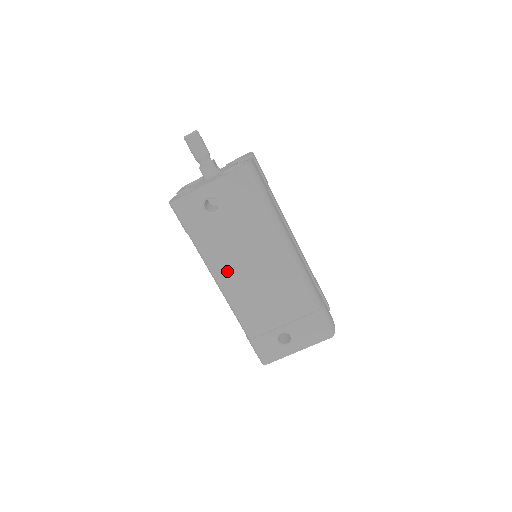
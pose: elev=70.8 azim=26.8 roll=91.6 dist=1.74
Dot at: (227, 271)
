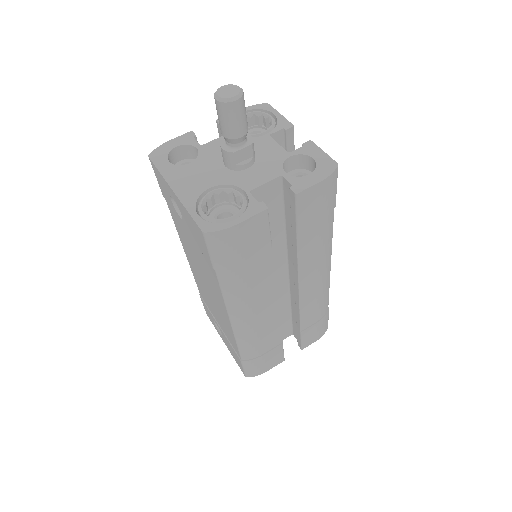
Dot at: (188, 252)
